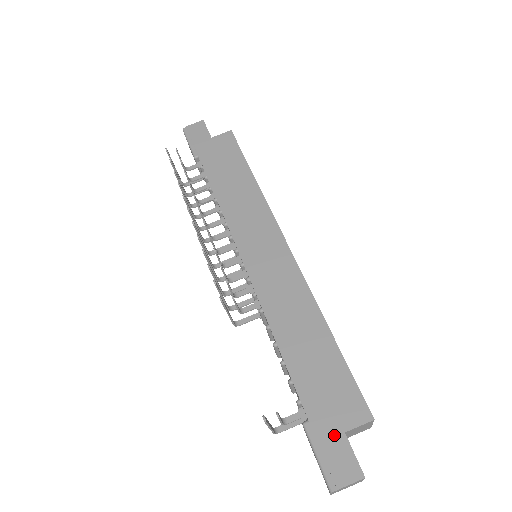
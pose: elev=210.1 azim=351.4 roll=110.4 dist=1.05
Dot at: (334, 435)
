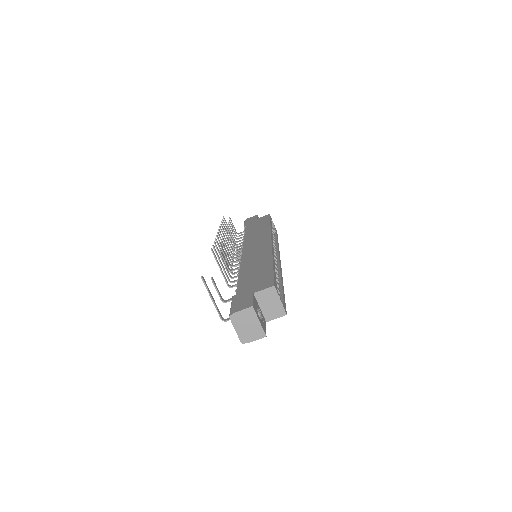
Dot at: (246, 295)
